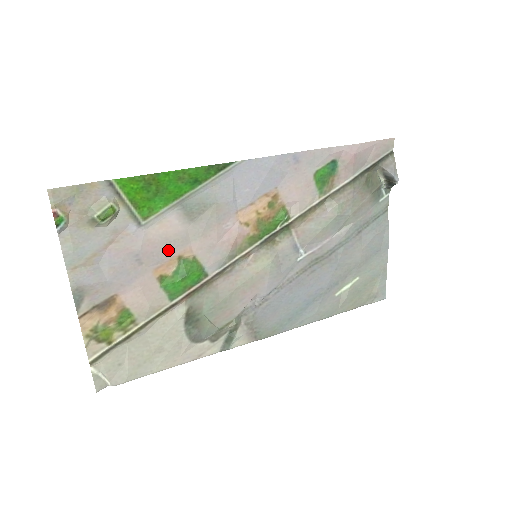
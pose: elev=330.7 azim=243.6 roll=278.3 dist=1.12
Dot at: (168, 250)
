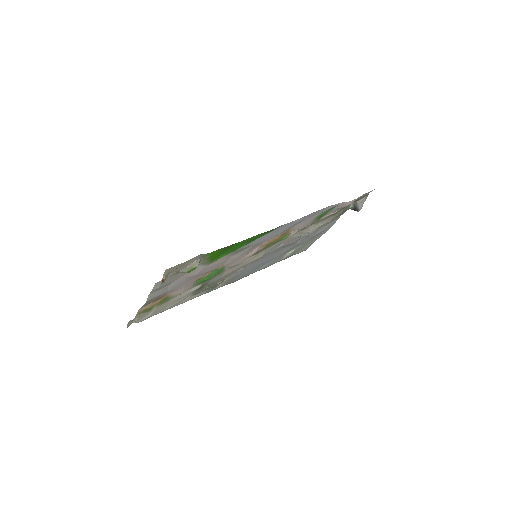
Dot at: (211, 269)
